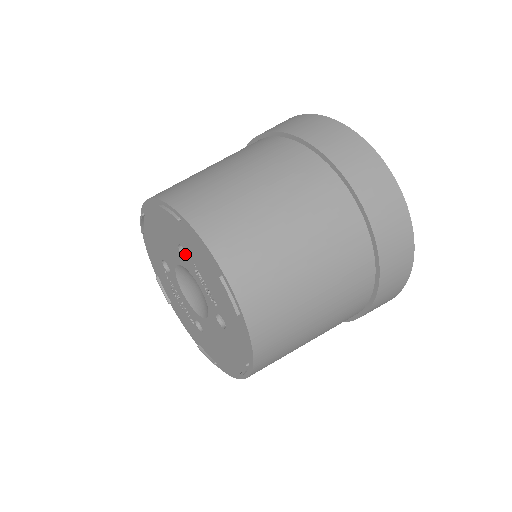
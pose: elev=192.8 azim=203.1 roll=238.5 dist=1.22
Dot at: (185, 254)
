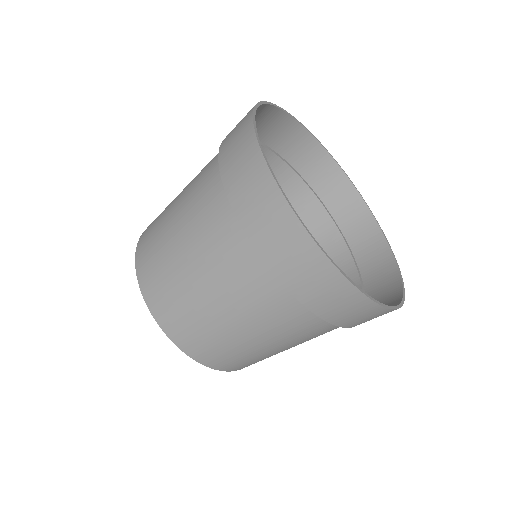
Dot at: occluded
